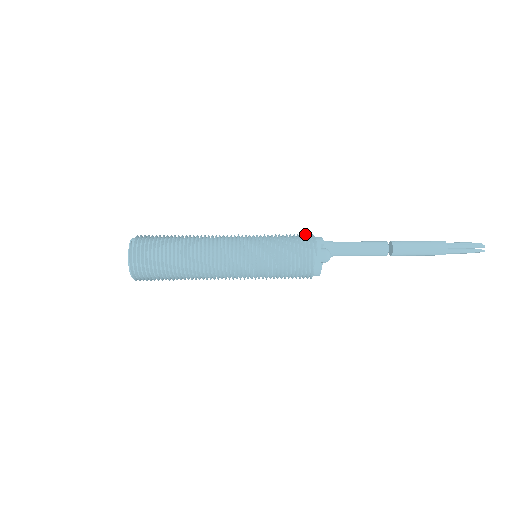
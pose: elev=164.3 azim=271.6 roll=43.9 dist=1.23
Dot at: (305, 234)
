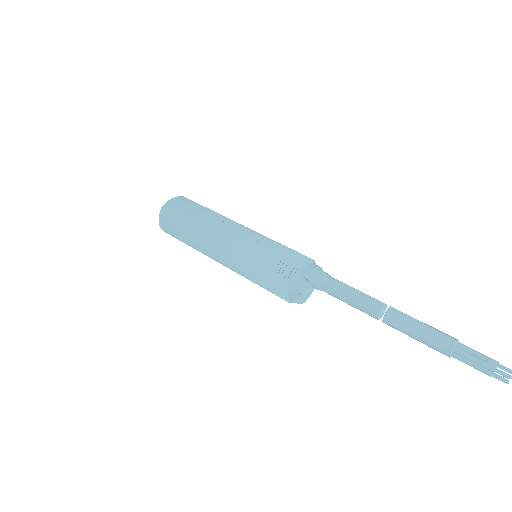
Dot at: (298, 257)
